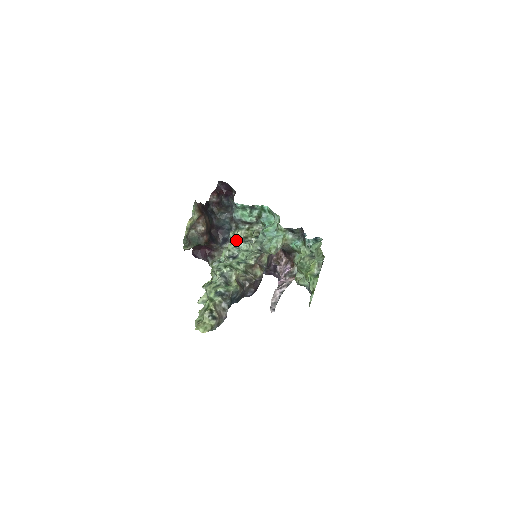
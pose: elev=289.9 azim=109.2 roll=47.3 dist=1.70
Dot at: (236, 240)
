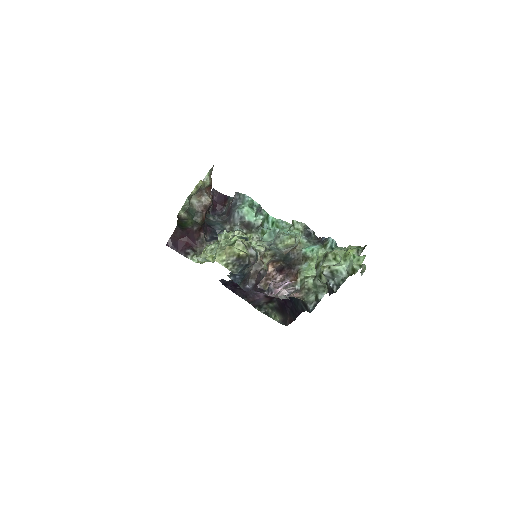
Dot at: occluded
